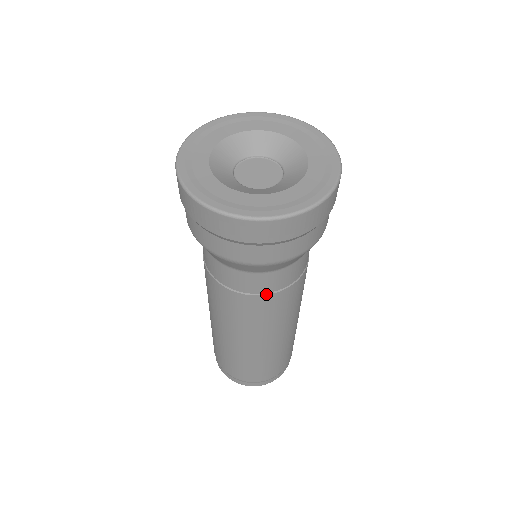
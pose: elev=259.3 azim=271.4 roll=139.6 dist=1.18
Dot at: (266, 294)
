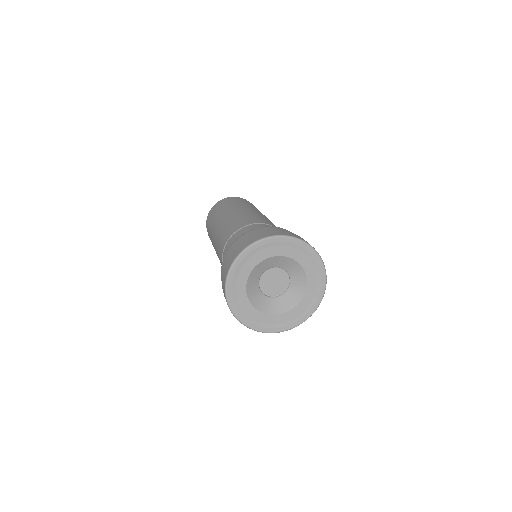
Dot at: occluded
